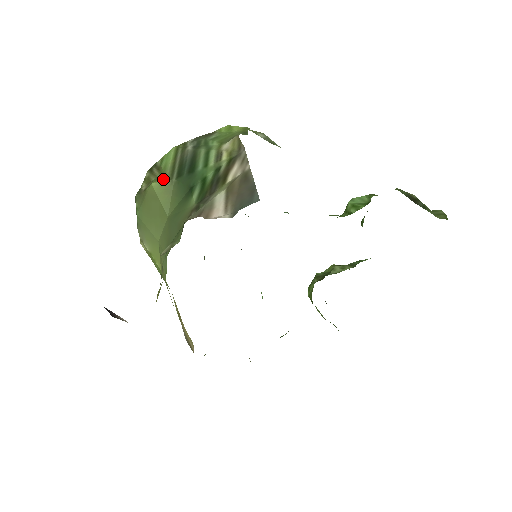
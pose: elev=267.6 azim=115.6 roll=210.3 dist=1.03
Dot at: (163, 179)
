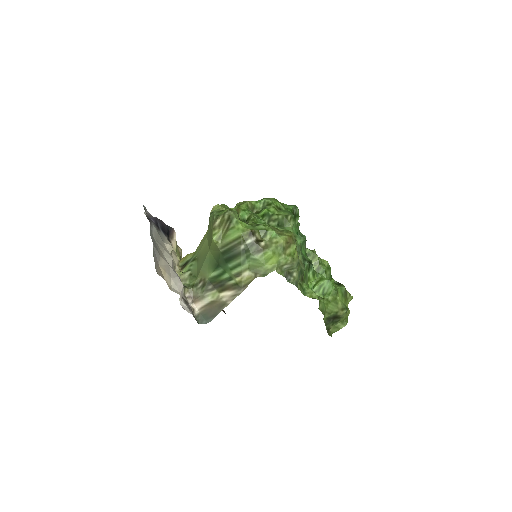
Dot at: (218, 244)
